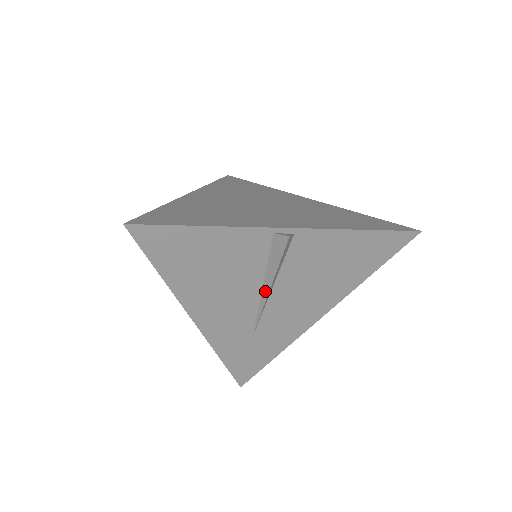
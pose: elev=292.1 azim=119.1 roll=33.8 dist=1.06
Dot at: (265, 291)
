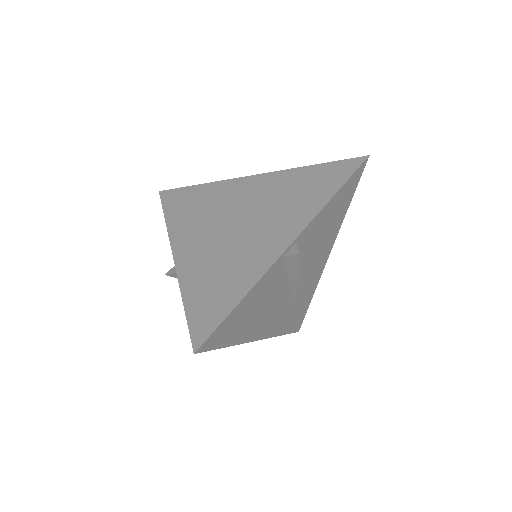
Dot at: (293, 285)
